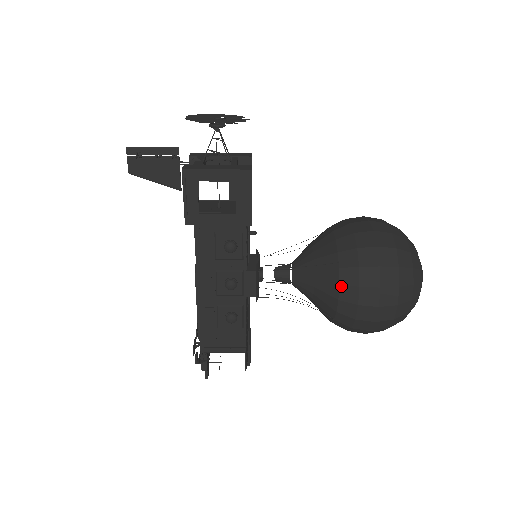
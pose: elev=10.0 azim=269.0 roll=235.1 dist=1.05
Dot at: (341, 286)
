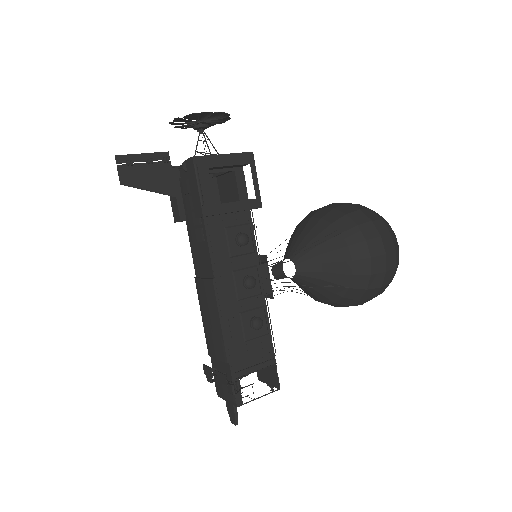
Dot at: (350, 247)
